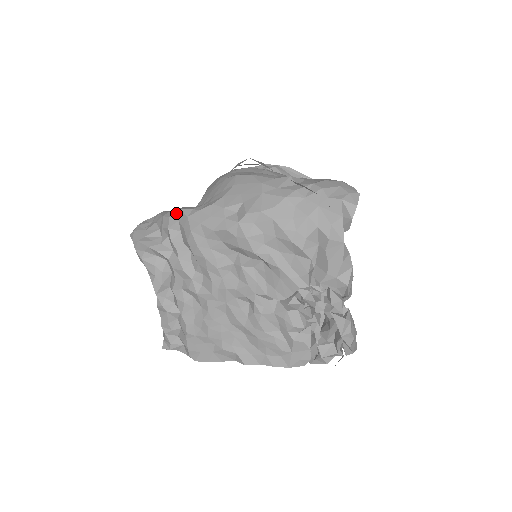
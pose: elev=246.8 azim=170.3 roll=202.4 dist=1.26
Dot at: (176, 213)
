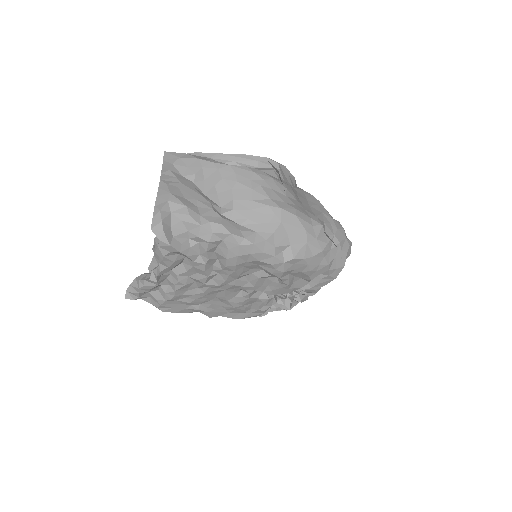
Dot at: (224, 234)
